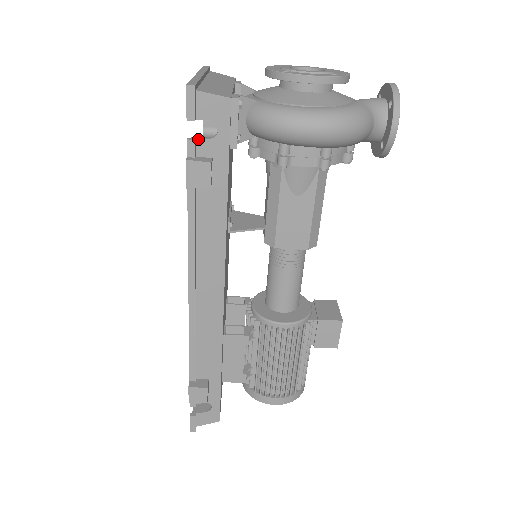
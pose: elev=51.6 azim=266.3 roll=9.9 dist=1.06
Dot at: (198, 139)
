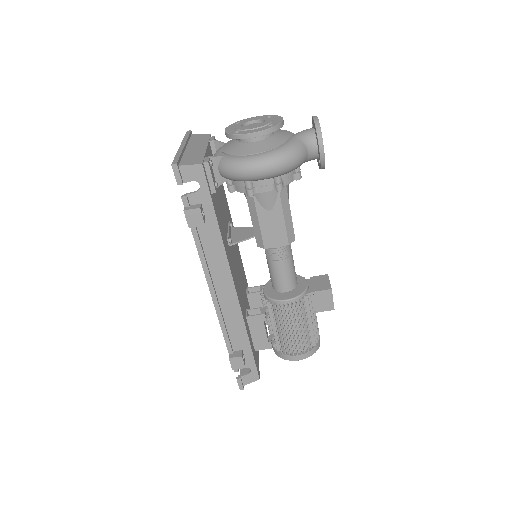
Dot at: (188, 194)
